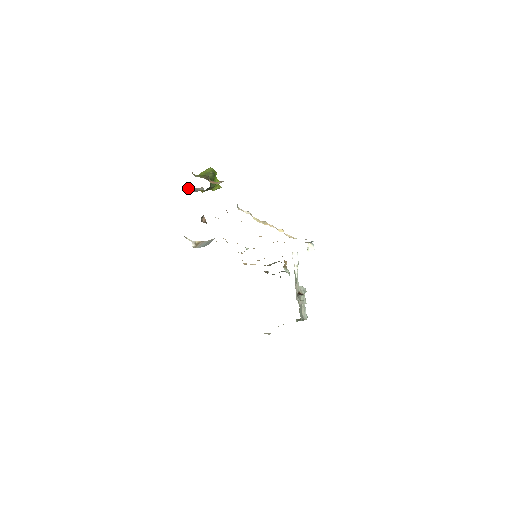
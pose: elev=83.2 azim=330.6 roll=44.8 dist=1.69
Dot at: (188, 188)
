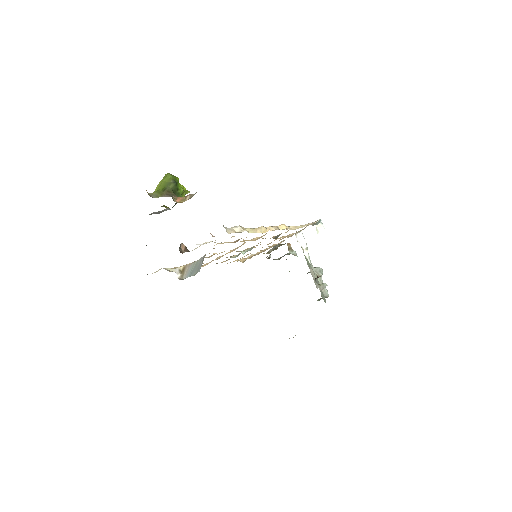
Dot at: occluded
